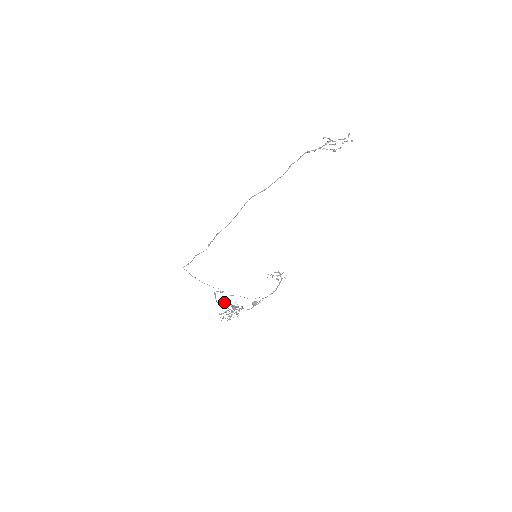
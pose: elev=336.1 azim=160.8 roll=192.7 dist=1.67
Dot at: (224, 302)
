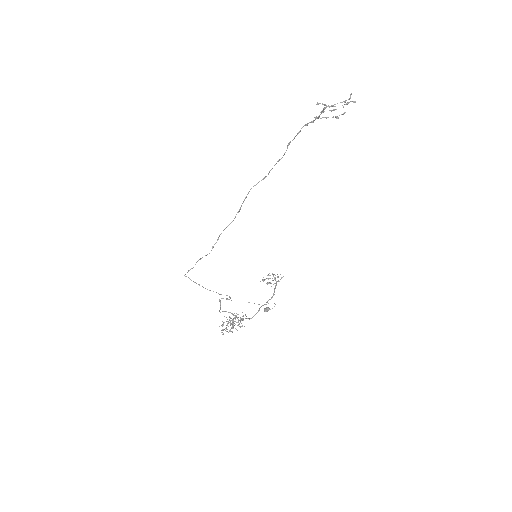
Dot at: (225, 311)
